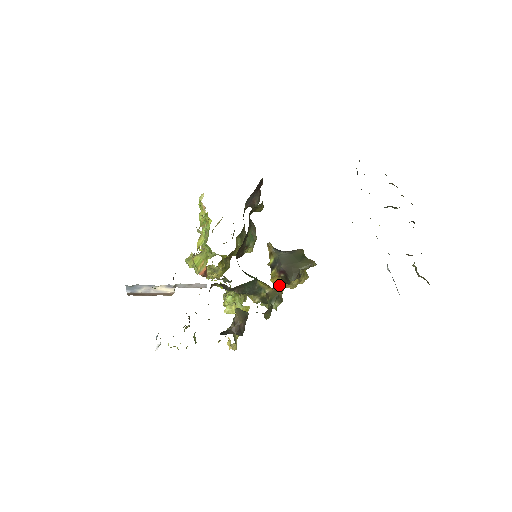
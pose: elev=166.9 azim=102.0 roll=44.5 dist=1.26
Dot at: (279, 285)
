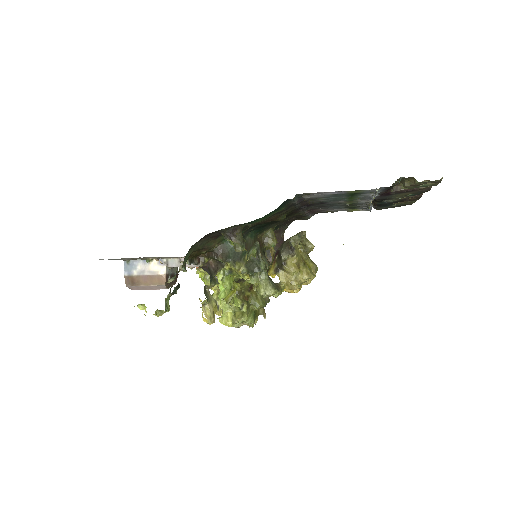
Dot at: occluded
